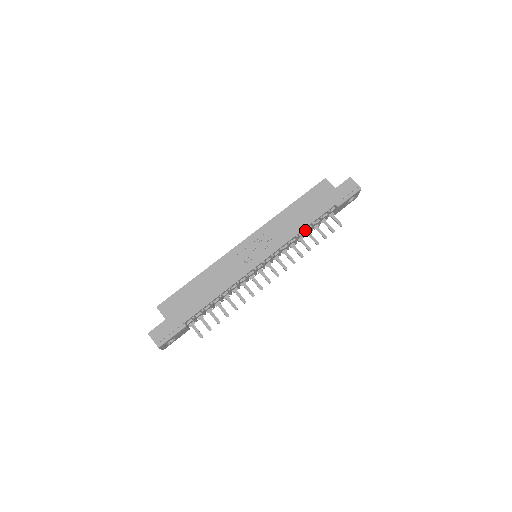
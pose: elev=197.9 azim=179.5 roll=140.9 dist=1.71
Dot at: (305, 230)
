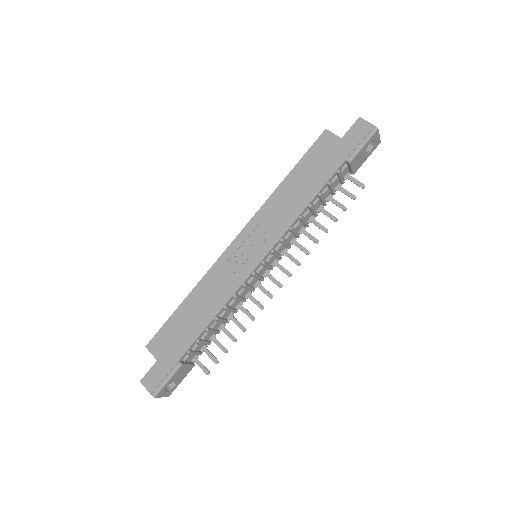
Dot at: (309, 206)
